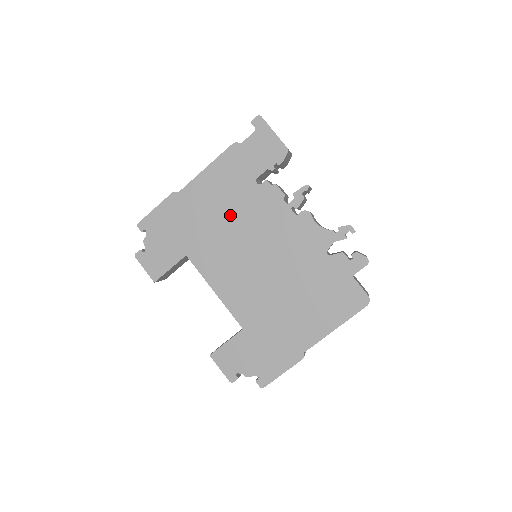
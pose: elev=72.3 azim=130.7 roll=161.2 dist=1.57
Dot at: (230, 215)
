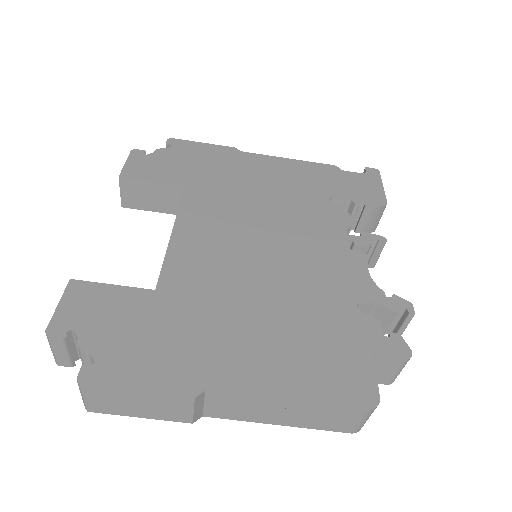
Dot at: (273, 197)
